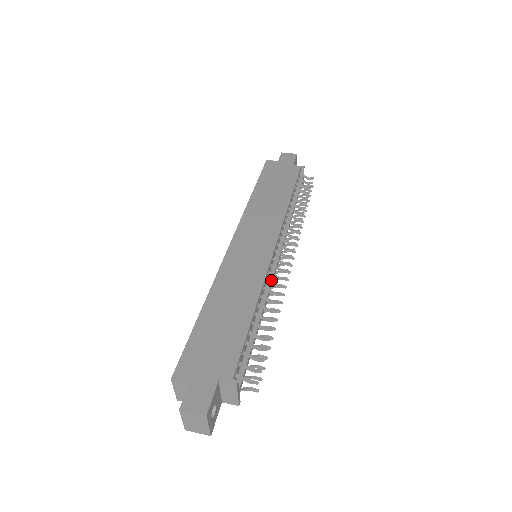
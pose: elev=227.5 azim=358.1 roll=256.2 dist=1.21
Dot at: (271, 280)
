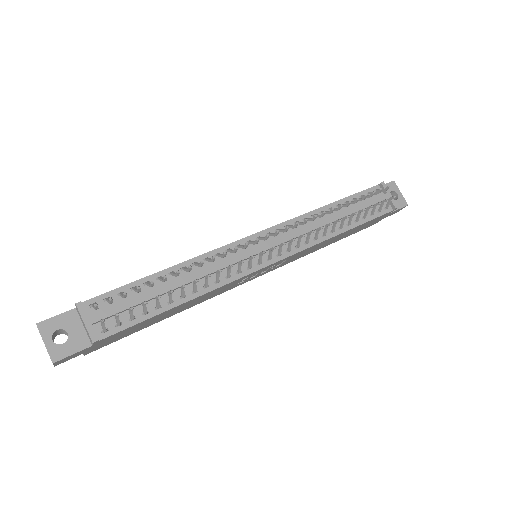
Dot at: (230, 258)
